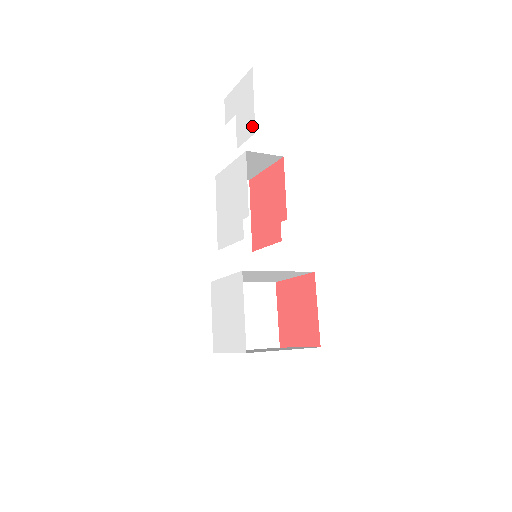
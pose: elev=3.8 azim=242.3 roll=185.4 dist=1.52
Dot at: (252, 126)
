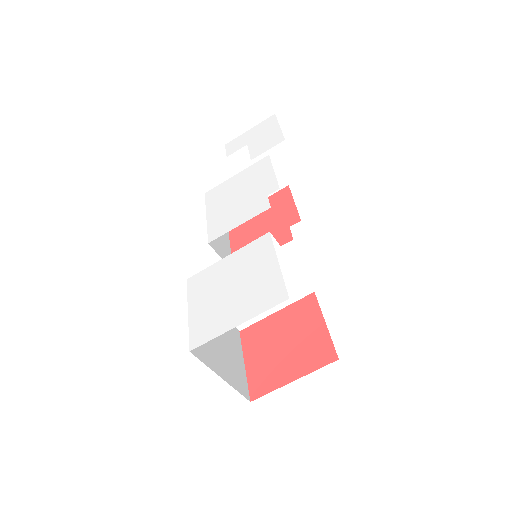
Dot at: (279, 138)
